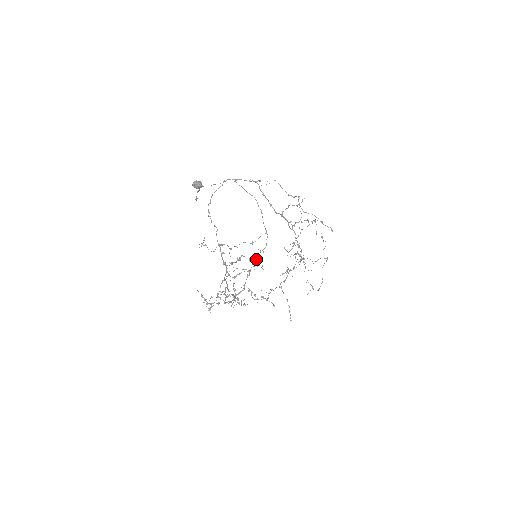
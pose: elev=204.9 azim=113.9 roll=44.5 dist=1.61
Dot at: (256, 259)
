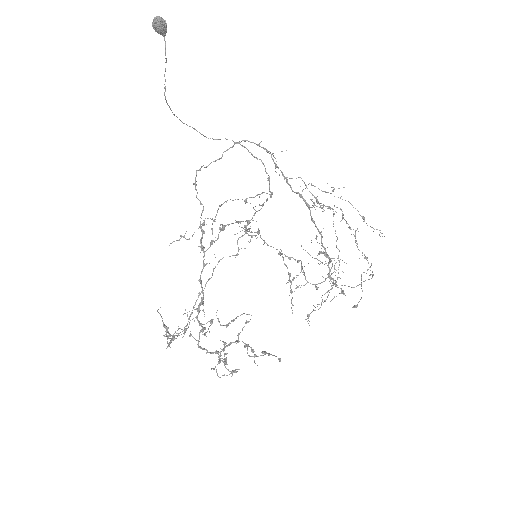
Dot at: (247, 221)
